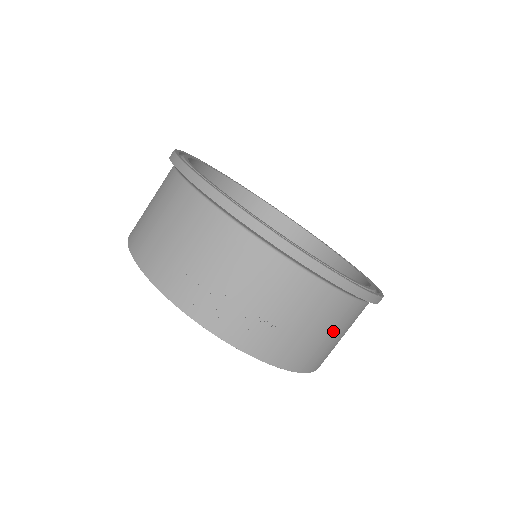
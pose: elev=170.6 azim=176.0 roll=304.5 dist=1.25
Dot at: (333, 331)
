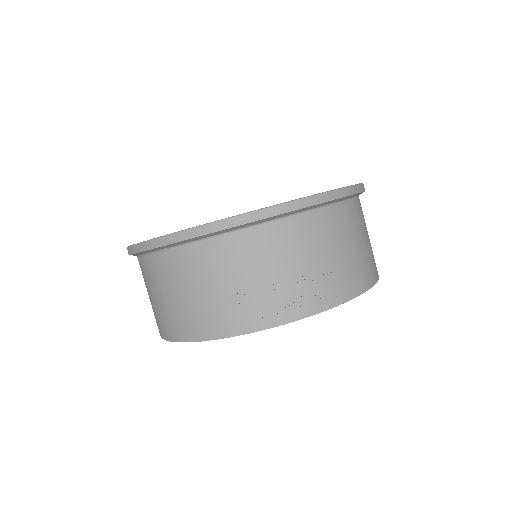
Dot at: (362, 236)
